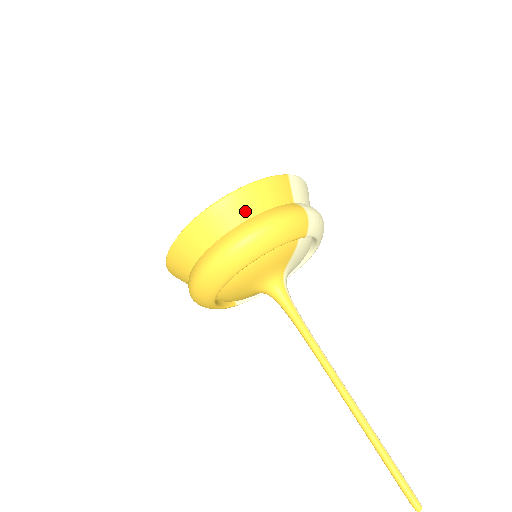
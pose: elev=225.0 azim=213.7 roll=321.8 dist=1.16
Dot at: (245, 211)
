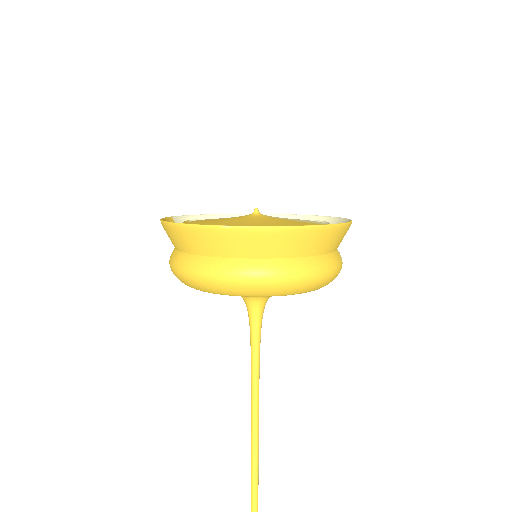
Dot at: (311, 248)
